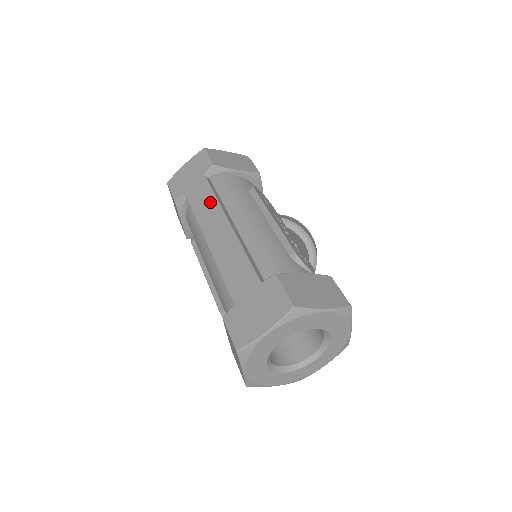
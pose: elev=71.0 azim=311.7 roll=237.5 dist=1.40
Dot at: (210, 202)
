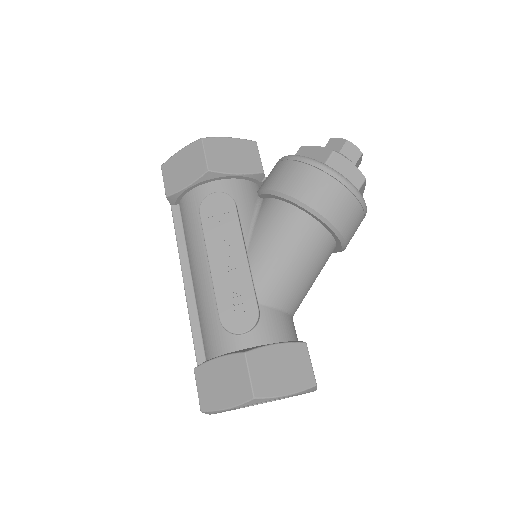
Dot at: occluded
